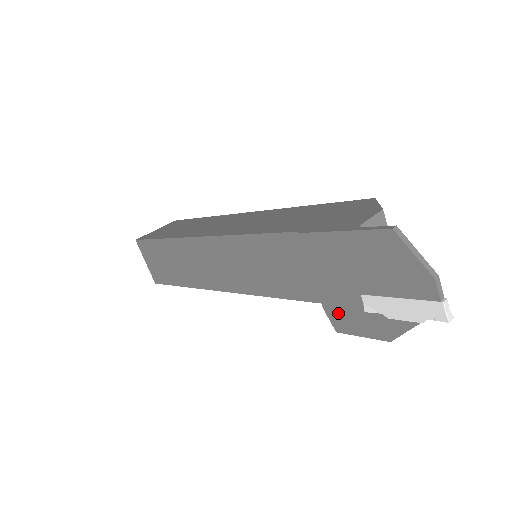
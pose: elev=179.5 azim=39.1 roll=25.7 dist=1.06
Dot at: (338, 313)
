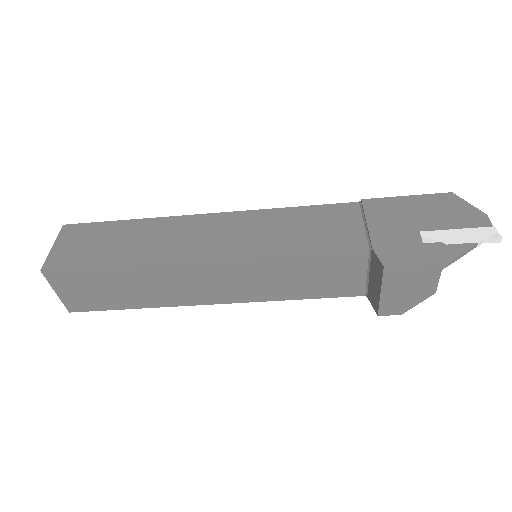
Dot at: (391, 249)
